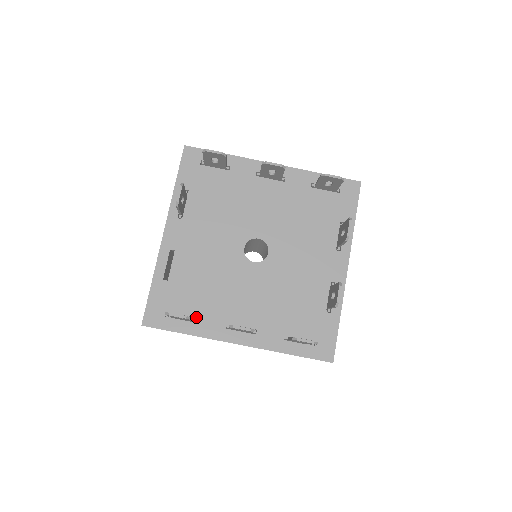
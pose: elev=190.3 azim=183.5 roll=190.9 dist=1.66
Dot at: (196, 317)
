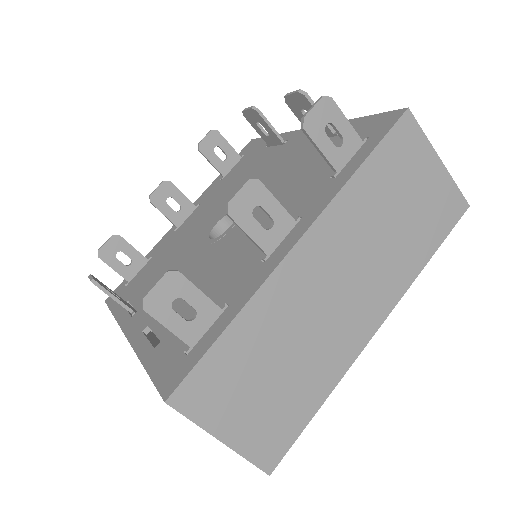
Dot at: (222, 305)
